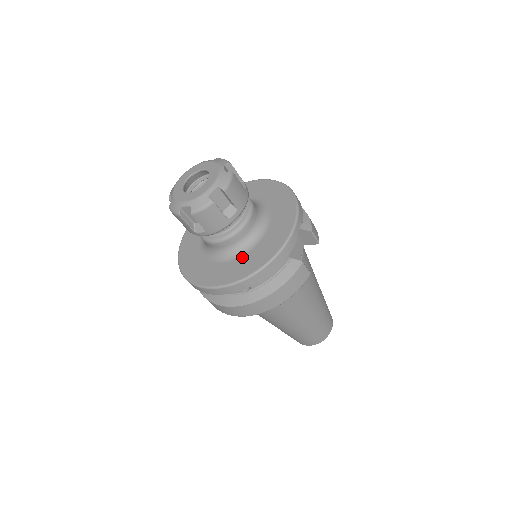
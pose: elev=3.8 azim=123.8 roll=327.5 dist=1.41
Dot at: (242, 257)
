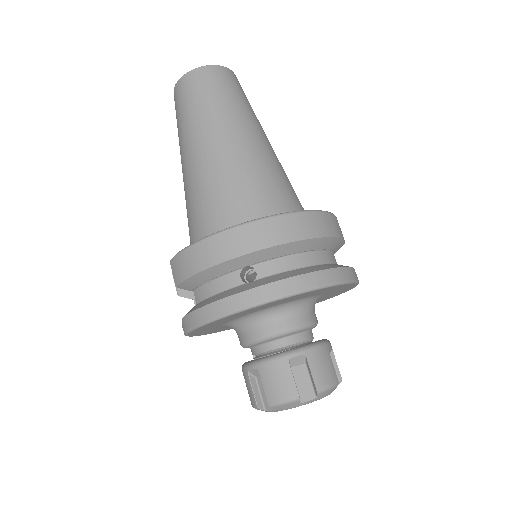
Dot at: occluded
